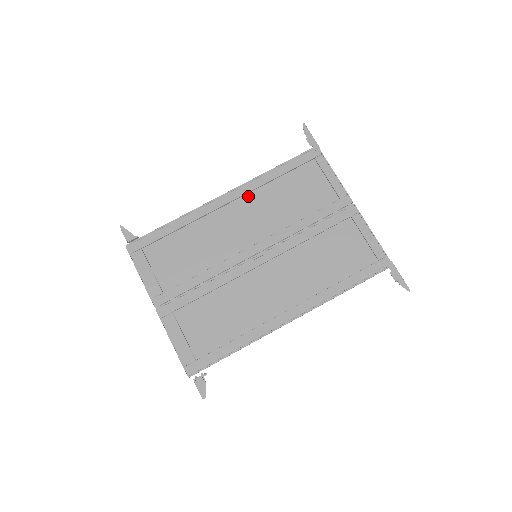
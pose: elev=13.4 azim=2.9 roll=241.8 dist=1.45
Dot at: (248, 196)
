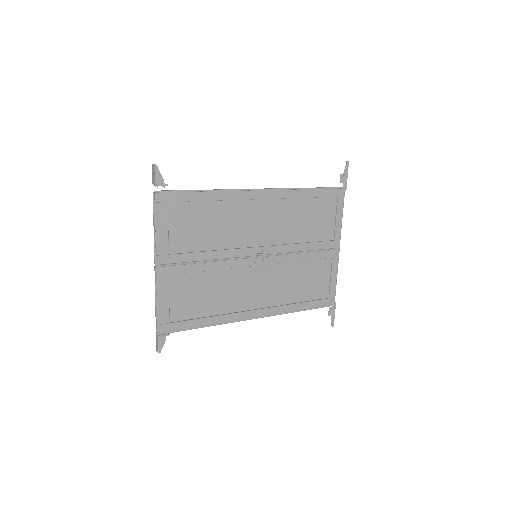
Dot at: (277, 201)
